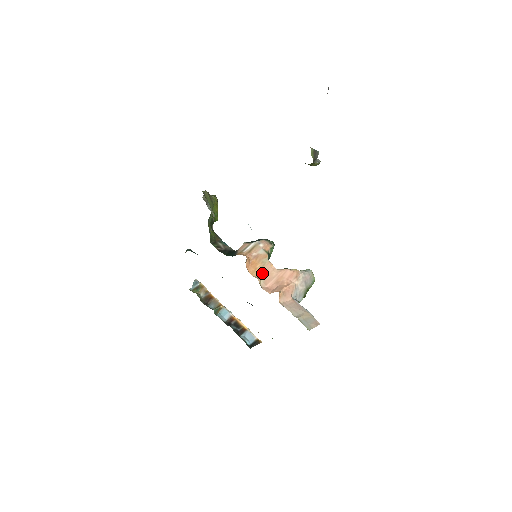
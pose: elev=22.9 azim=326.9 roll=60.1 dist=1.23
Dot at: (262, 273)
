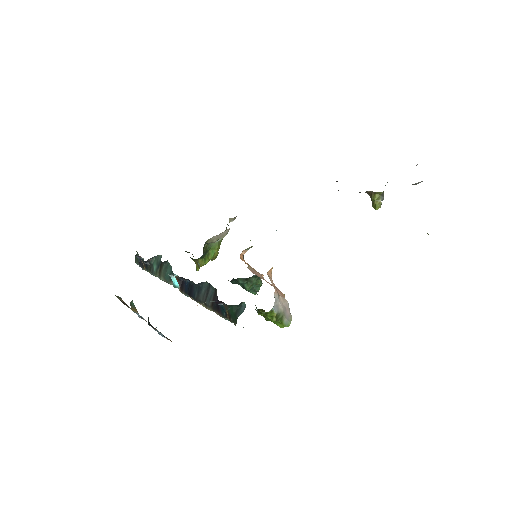
Dot at: (251, 268)
